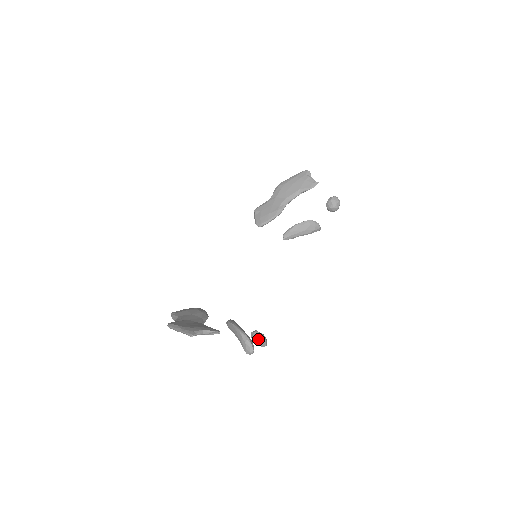
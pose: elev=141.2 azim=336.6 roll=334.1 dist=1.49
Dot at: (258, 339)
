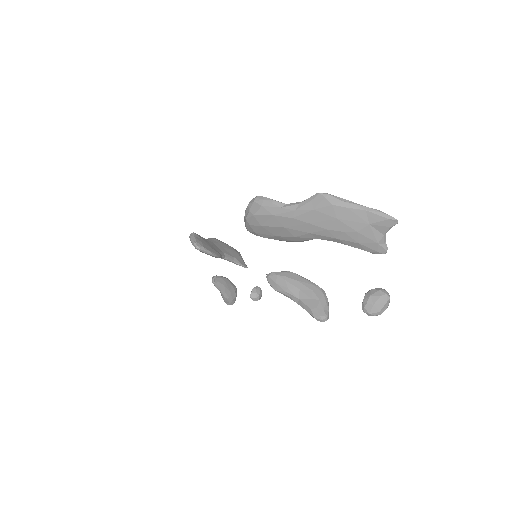
Dot at: occluded
